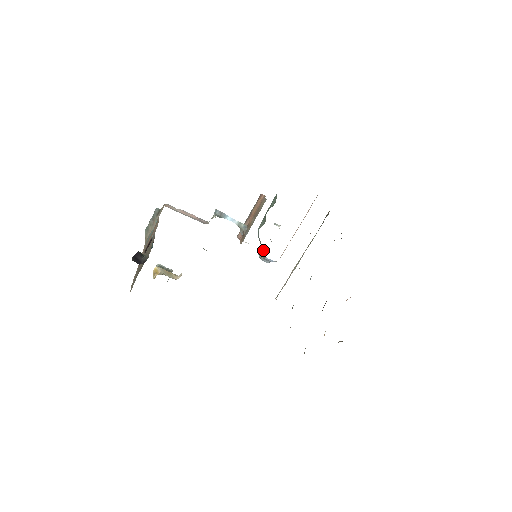
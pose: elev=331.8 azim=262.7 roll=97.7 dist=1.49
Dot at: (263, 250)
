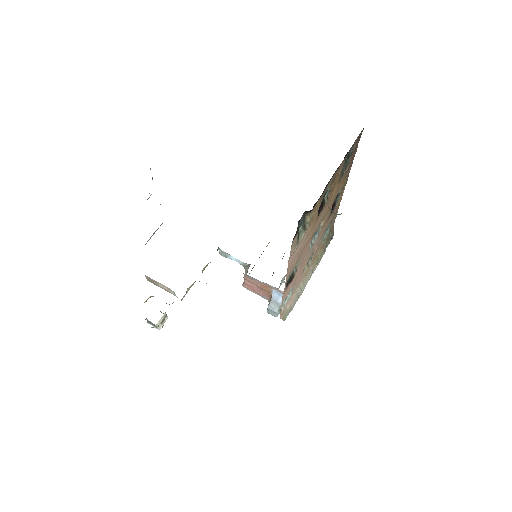
Dot at: occluded
